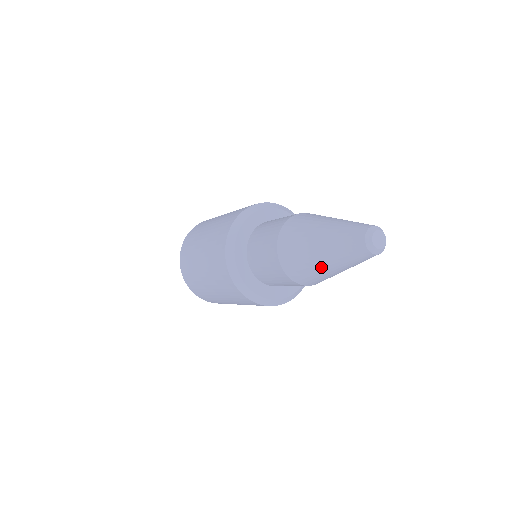
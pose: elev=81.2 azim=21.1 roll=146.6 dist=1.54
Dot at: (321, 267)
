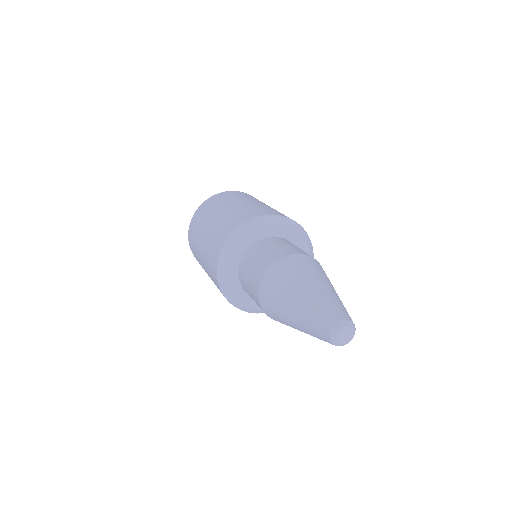
Dot at: (288, 320)
